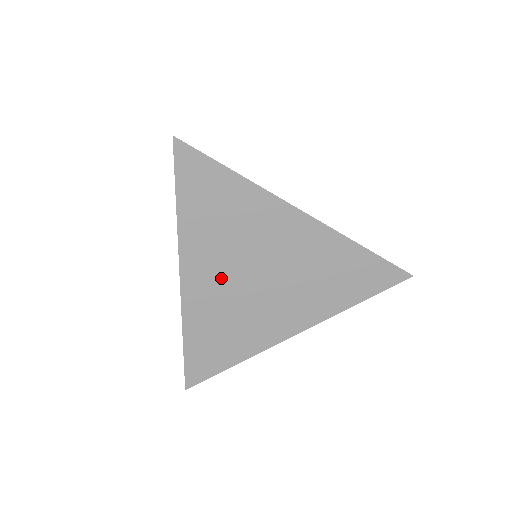
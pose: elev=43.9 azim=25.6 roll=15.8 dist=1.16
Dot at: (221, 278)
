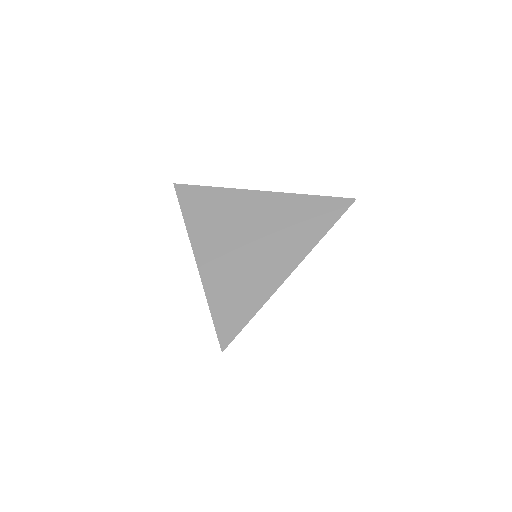
Dot at: (223, 250)
